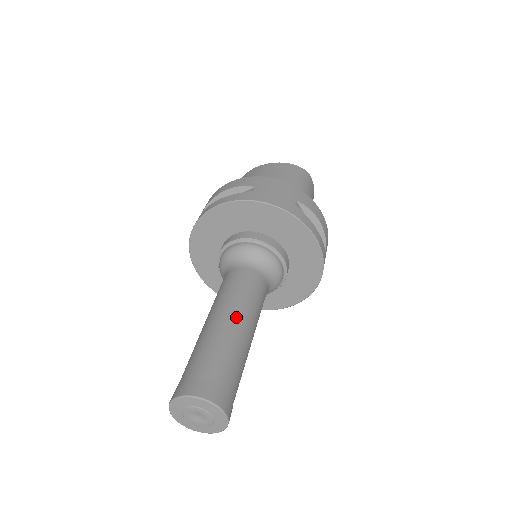
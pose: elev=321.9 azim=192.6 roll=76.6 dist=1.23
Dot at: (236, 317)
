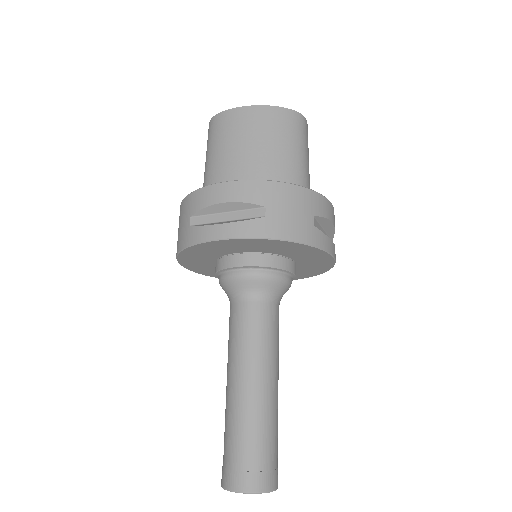
Dot at: (266, 380)
